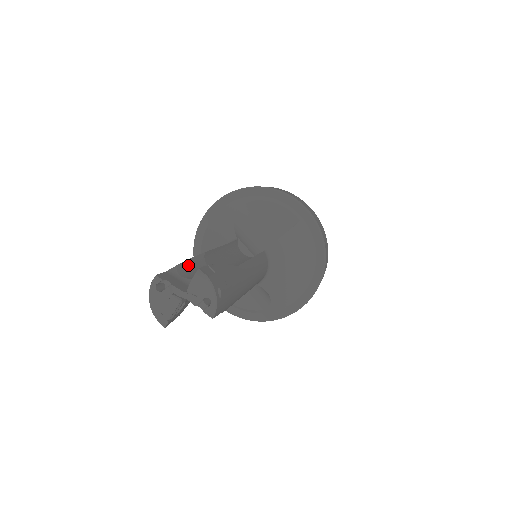
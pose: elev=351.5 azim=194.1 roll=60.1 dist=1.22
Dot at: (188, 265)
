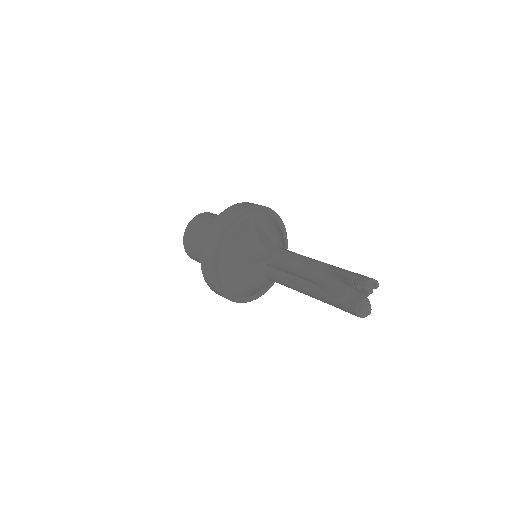
Dot at: (331, 293)
